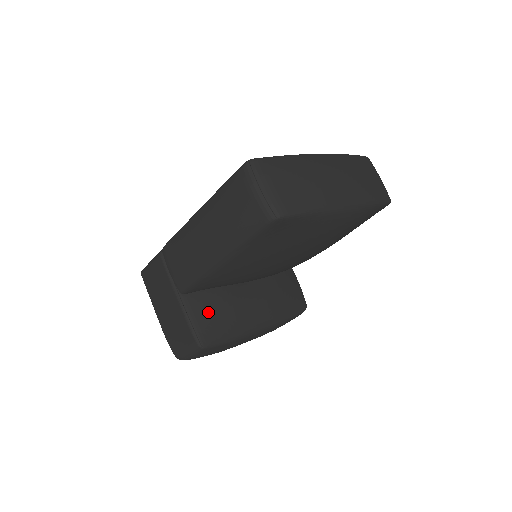
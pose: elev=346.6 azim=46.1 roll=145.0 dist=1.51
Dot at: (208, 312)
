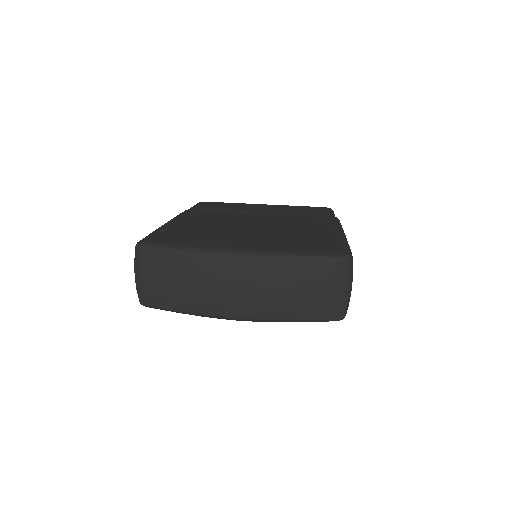
Dot at: occluded
